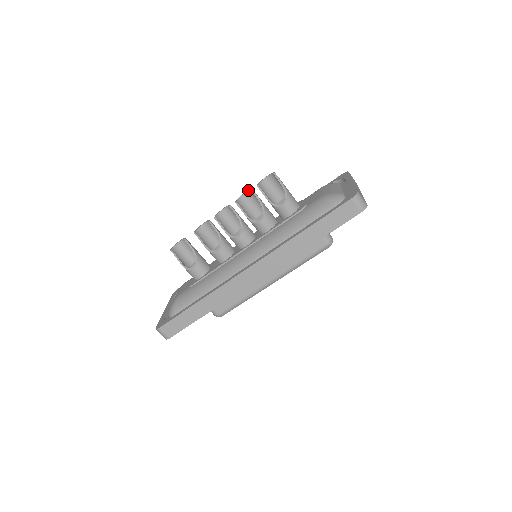
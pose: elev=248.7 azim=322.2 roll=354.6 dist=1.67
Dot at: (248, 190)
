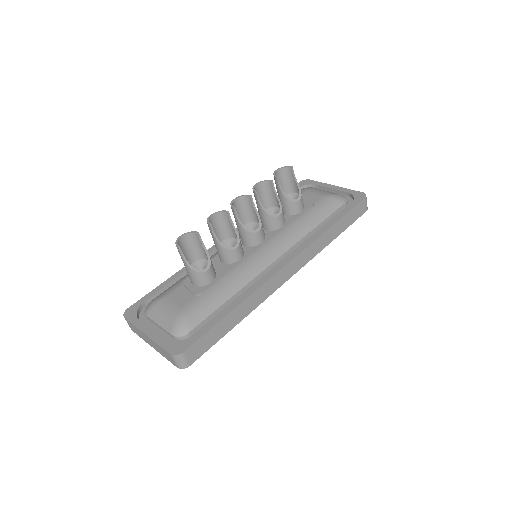
Dot at: (263, 181)
